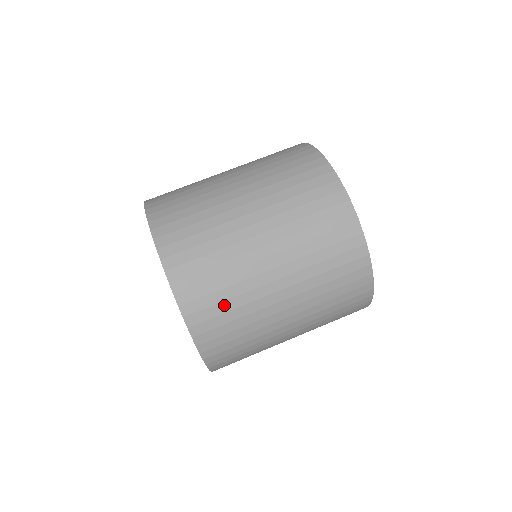
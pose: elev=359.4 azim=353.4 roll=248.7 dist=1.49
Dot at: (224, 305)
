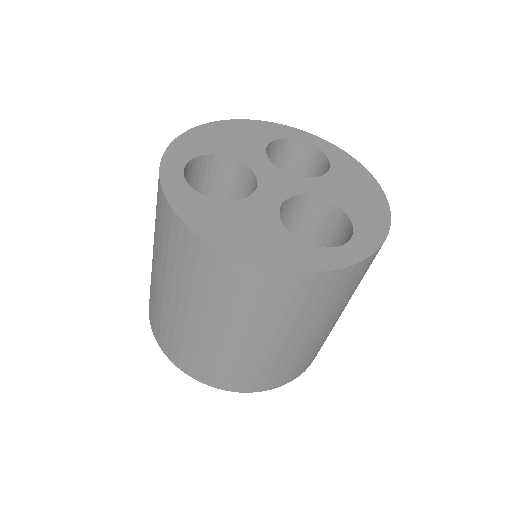
Dot at: (227, 370)
